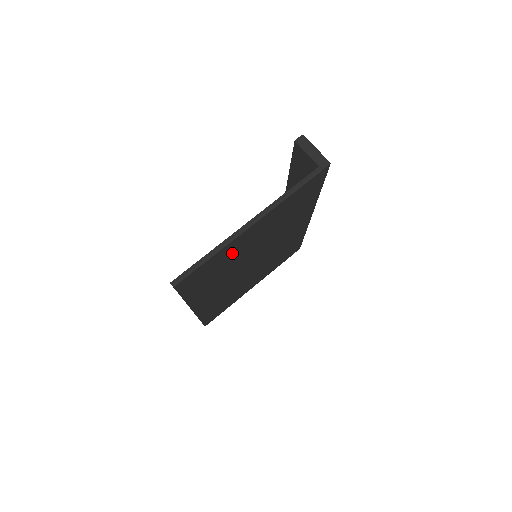
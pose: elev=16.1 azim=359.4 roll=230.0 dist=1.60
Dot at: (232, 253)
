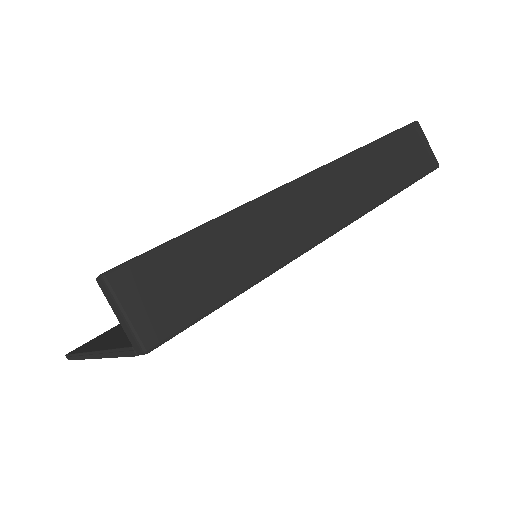
Dot at: occluded
